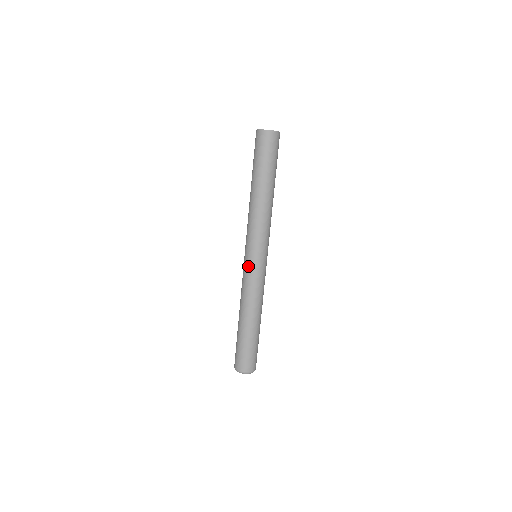
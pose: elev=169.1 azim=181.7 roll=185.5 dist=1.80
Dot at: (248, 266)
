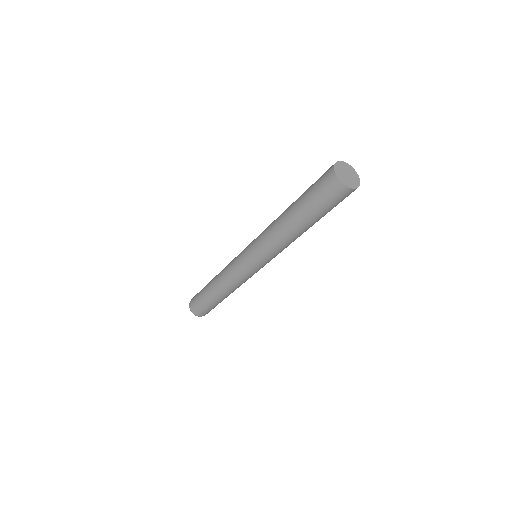
Dot at: (240, 254)
